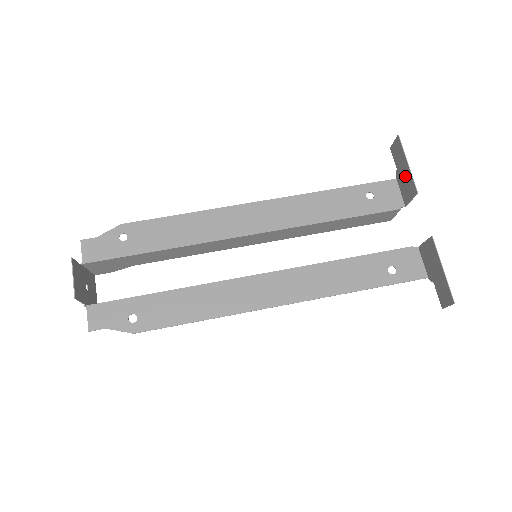
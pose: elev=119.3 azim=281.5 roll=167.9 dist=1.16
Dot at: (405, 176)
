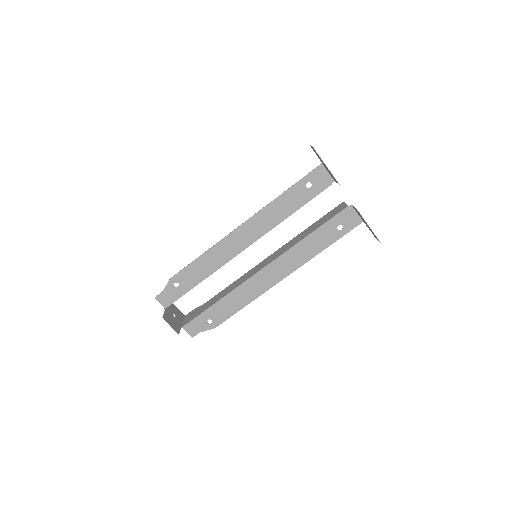
Dot at: (327, 169)
